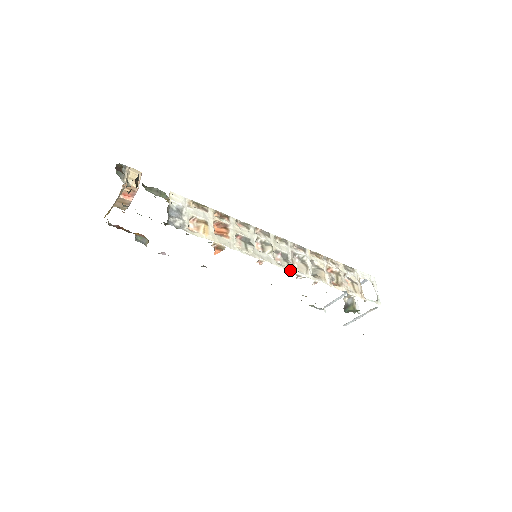
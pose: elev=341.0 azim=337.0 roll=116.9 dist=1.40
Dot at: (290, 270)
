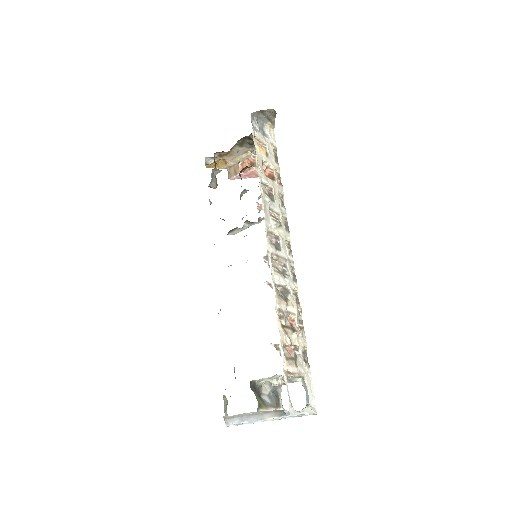
Dot at: (268, 245)
